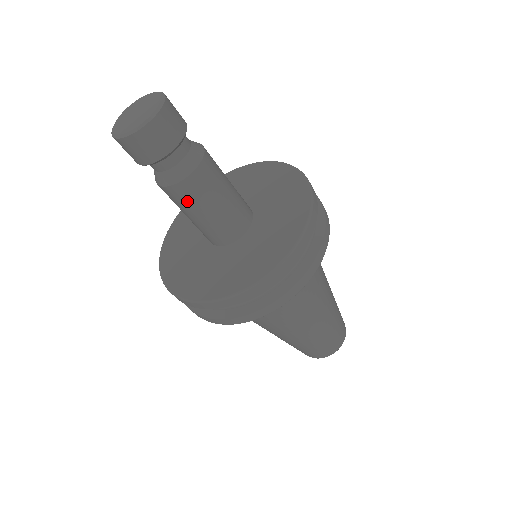
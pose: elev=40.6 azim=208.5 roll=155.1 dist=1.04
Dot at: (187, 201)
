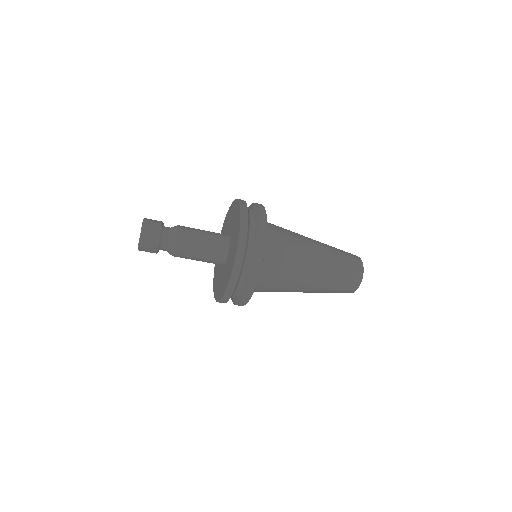
Dot at: (189, 246)
